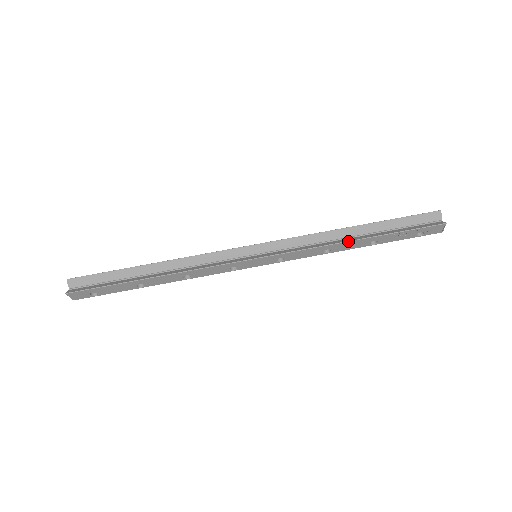
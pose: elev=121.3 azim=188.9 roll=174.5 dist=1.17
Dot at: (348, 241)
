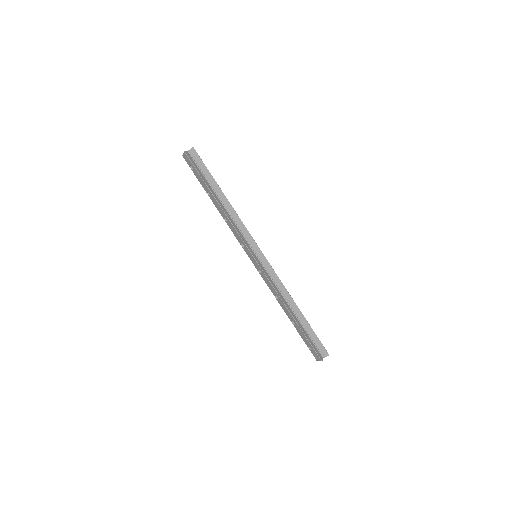
Dot at: (287, 308)
